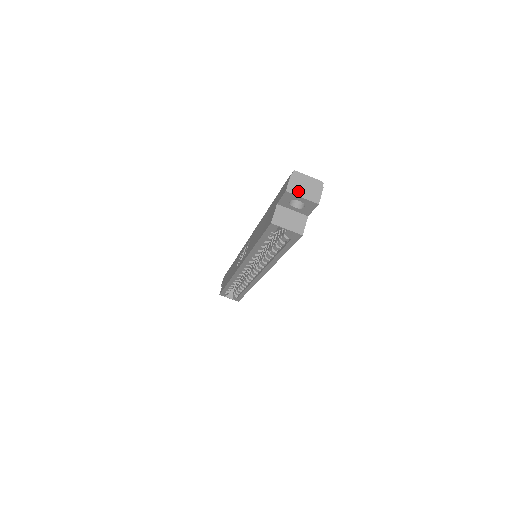
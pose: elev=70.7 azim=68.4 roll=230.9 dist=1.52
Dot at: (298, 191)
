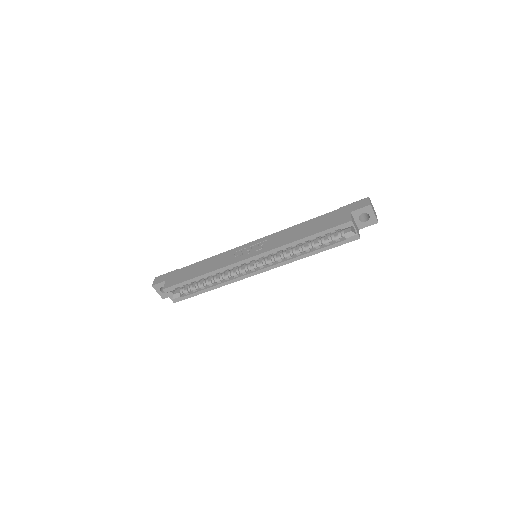
Dot at: (373, 209)
